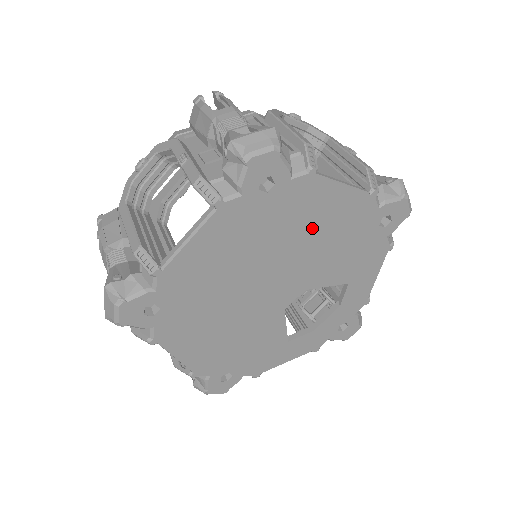
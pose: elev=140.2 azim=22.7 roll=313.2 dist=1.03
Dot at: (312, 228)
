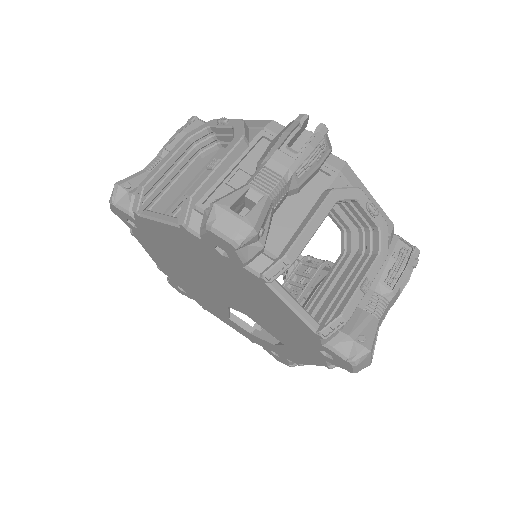
Dot at: (258, 300)
